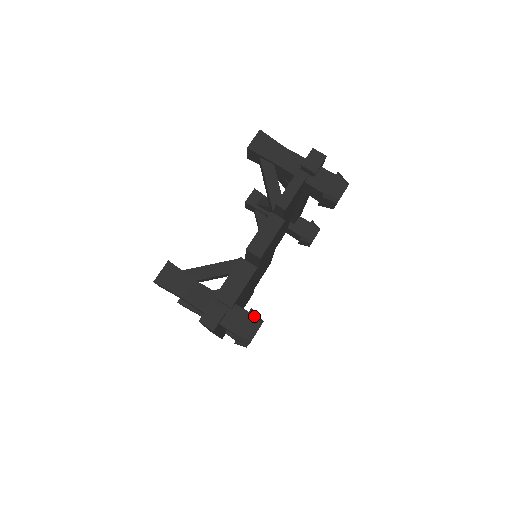
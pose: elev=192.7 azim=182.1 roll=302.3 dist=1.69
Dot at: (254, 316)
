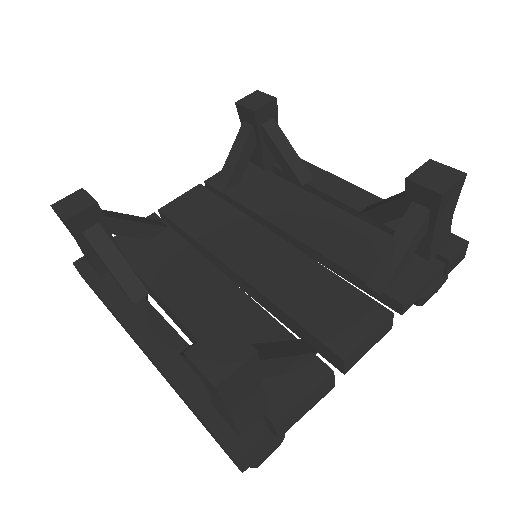
Dot at: occluded
